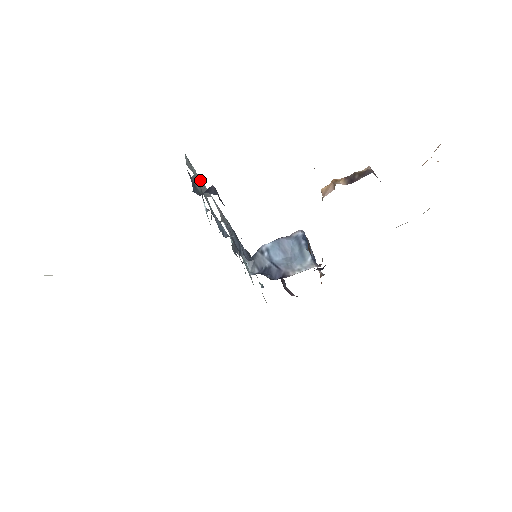
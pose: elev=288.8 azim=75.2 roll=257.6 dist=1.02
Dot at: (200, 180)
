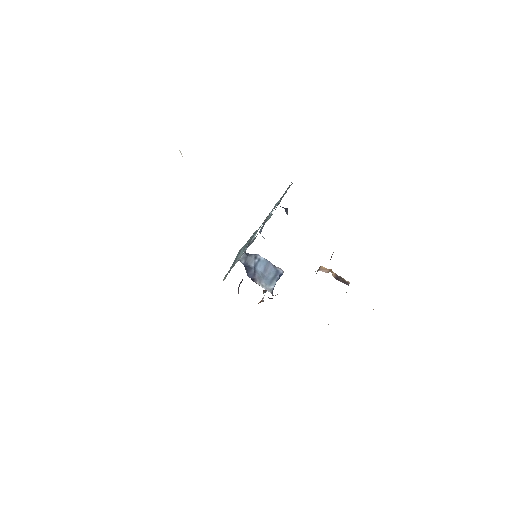
Dot at: occluded
